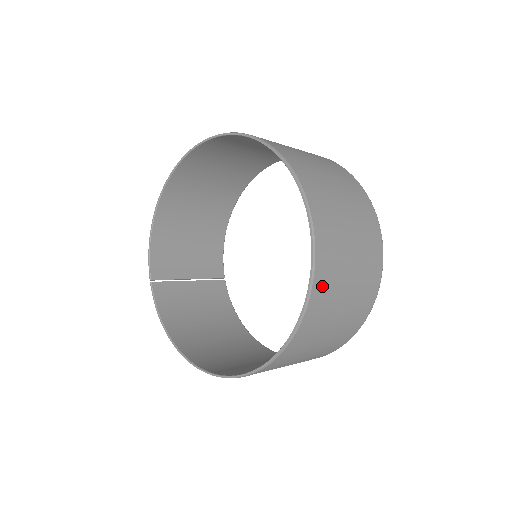
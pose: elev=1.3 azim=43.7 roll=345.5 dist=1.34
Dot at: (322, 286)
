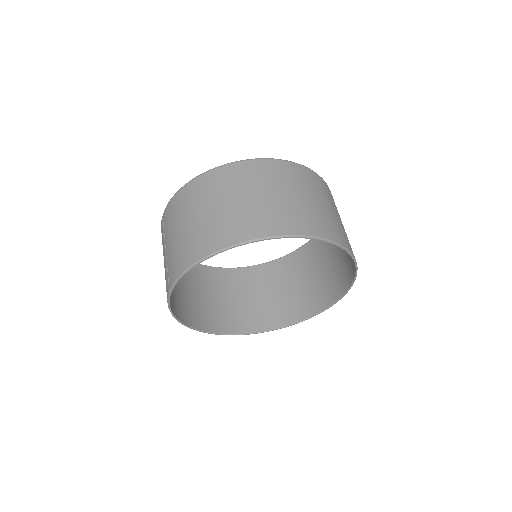
Dot at: (315, 305)
